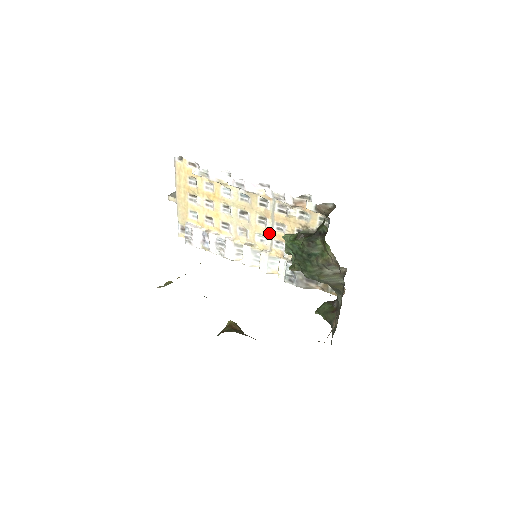
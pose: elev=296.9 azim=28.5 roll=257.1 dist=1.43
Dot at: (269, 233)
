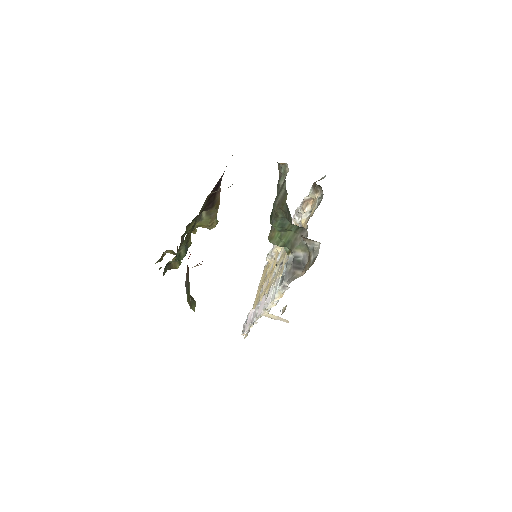
Dot at: occluded
